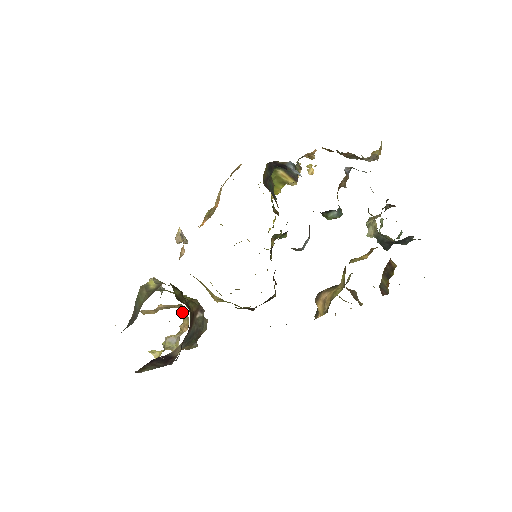
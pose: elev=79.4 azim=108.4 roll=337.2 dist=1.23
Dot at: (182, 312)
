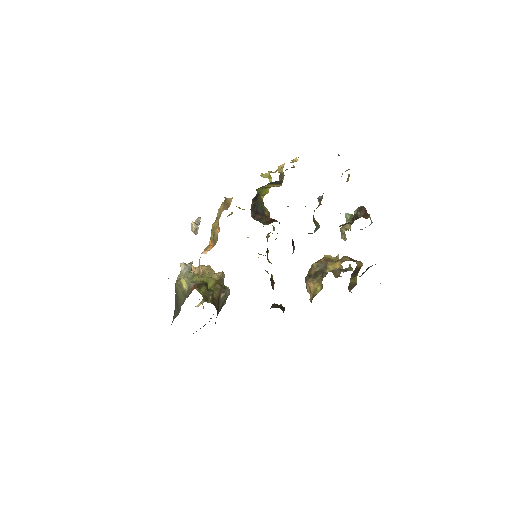
Dot at: occluded
